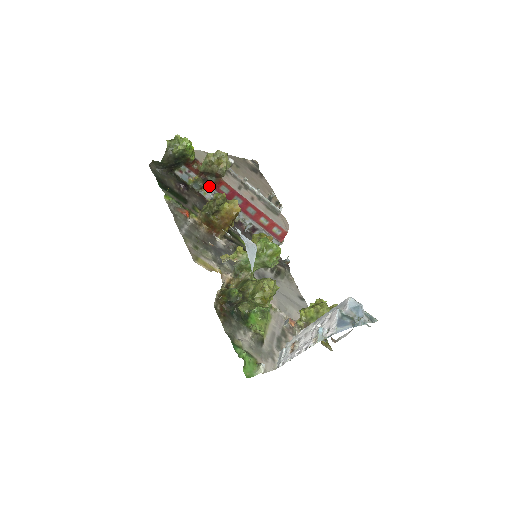
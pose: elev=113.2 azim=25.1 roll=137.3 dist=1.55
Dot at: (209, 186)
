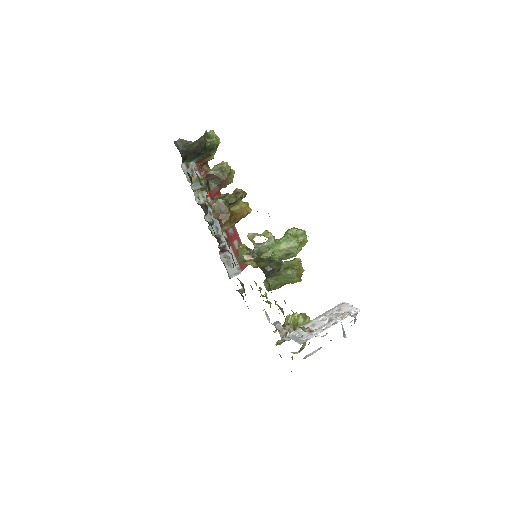
Dot at: occluded
